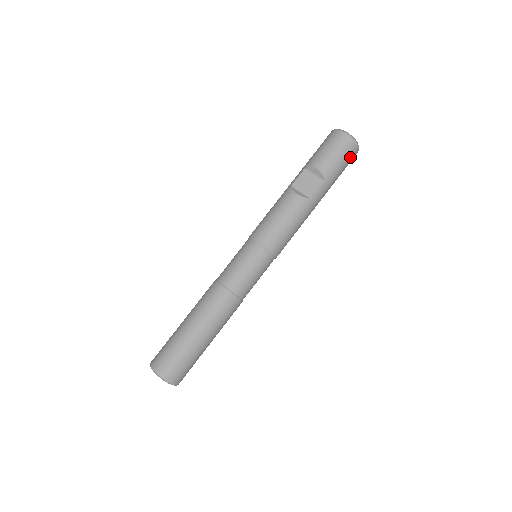
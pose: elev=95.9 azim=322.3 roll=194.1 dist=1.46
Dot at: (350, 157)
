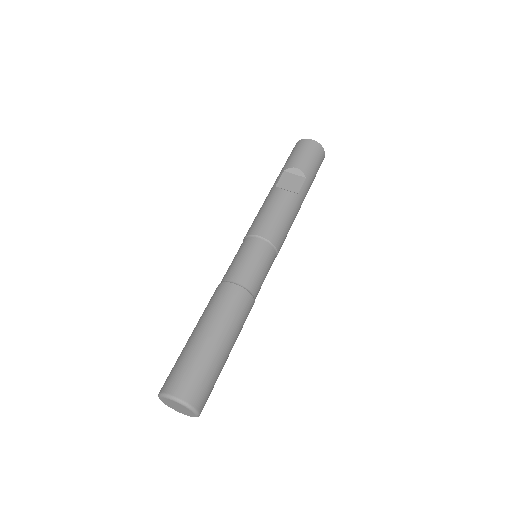
Dot at: (320, 161)
